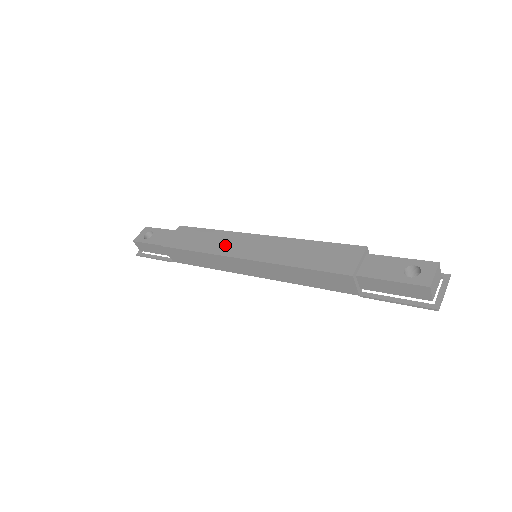
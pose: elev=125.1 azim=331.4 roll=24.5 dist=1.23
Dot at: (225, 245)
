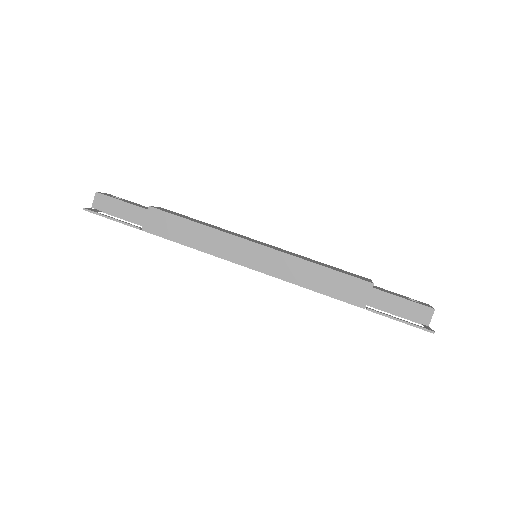
Dot at: occluded
